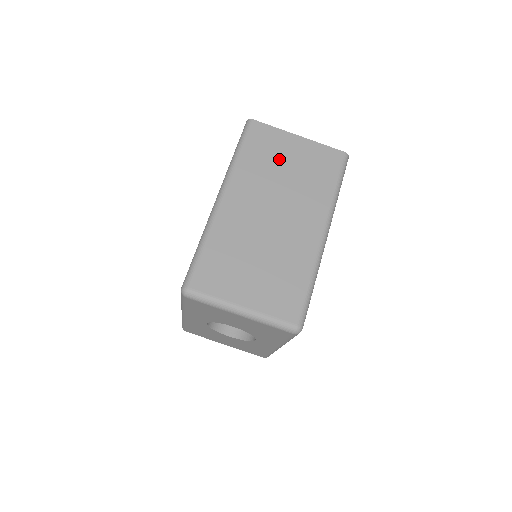
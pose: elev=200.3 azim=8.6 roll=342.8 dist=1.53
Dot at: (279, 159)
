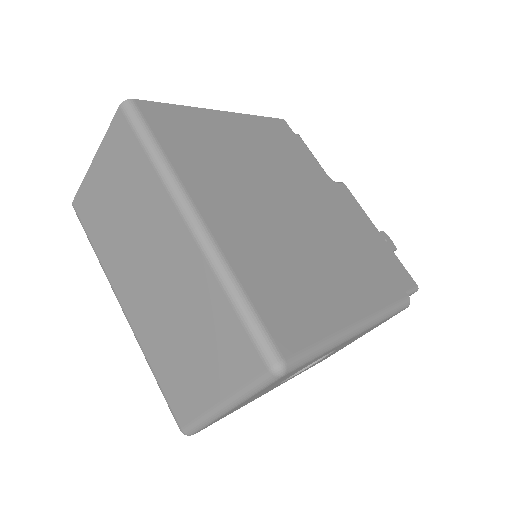
Dot at: (107, 208)
